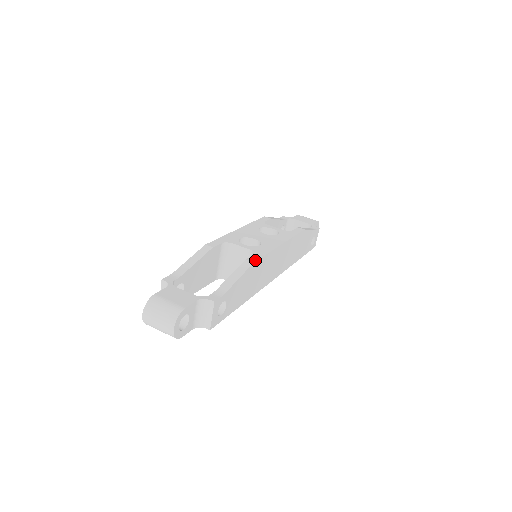
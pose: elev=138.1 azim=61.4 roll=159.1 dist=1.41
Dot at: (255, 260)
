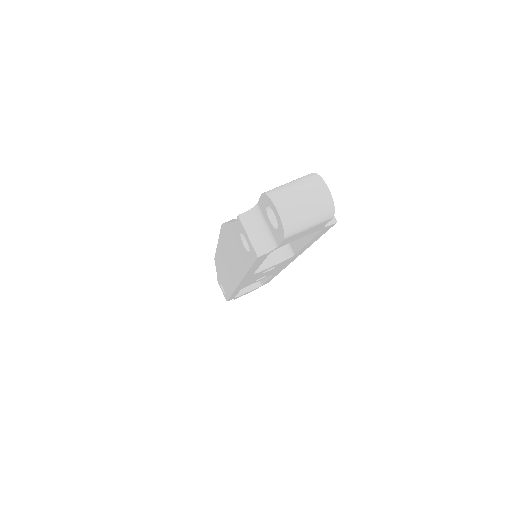
Dot at: occluded
